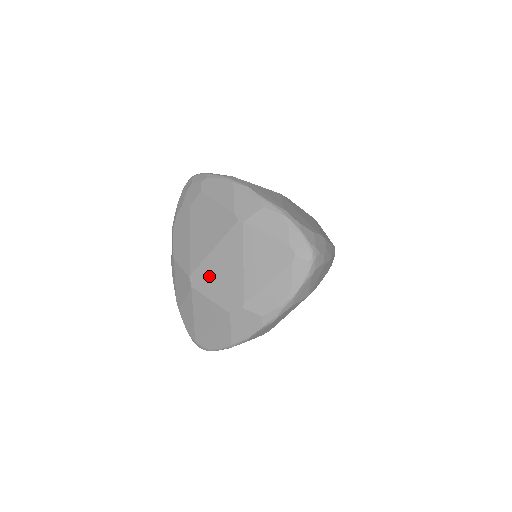
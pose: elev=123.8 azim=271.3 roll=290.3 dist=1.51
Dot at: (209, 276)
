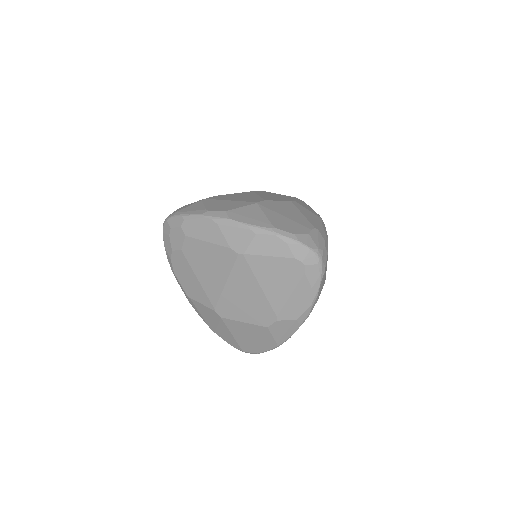
Dot at: (233, 305)
